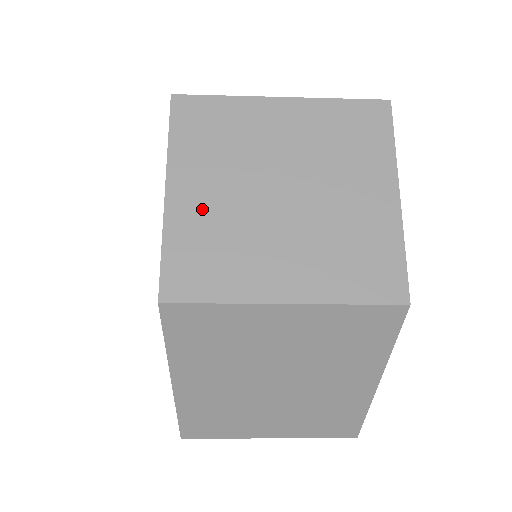
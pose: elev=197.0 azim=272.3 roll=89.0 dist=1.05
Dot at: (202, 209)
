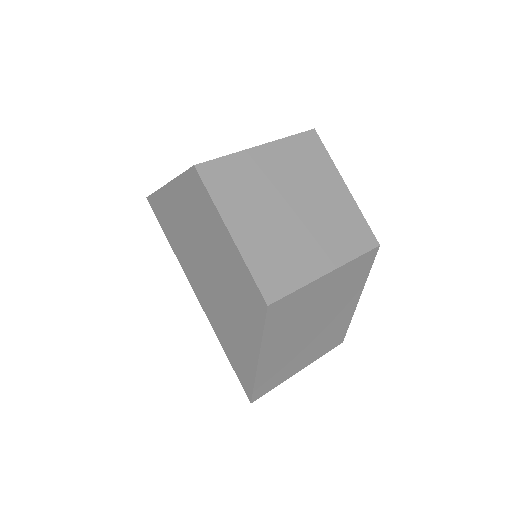
Dot at: (257, 237)
